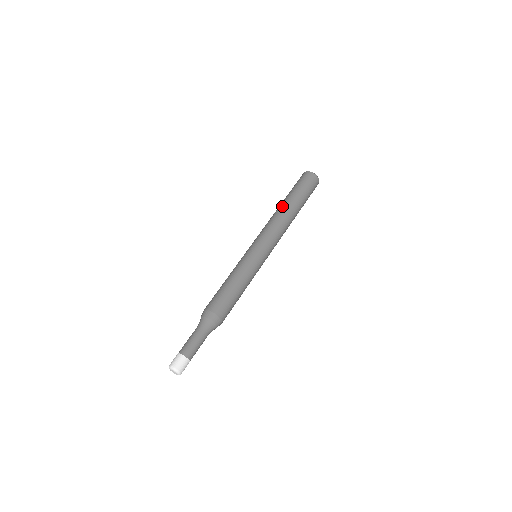
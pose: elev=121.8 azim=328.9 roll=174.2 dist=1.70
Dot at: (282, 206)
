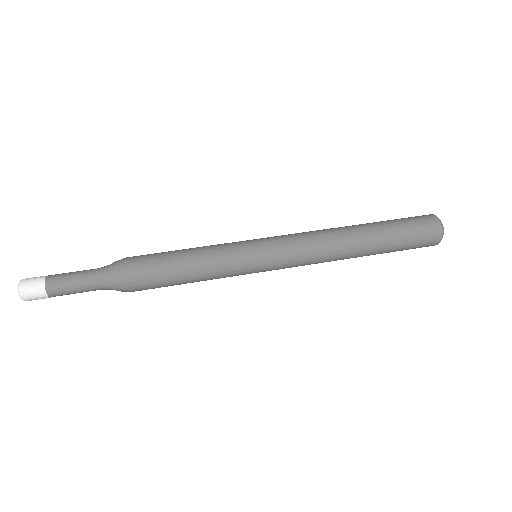
Dot at: occluded
